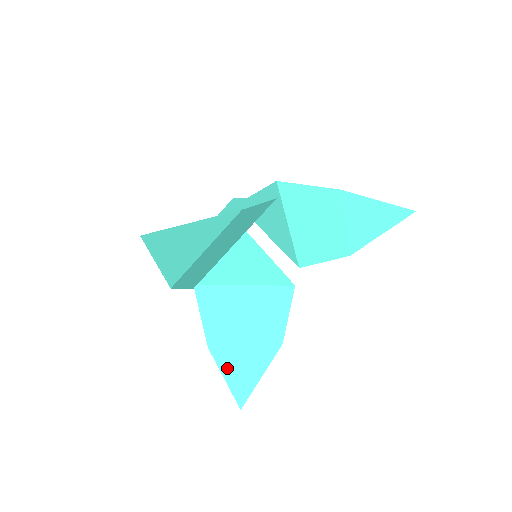
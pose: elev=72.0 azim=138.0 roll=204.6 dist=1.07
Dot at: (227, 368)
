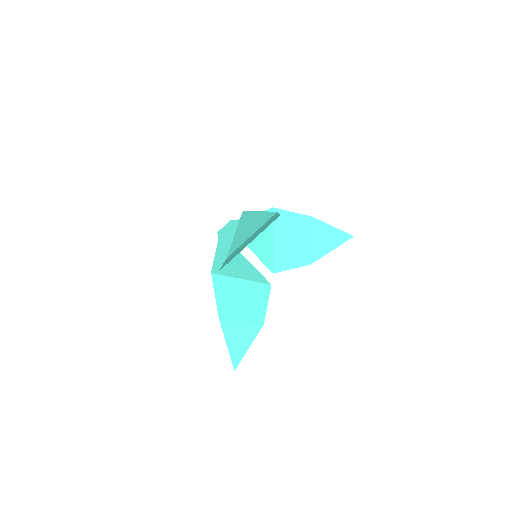
Dot at: (229, 337)
